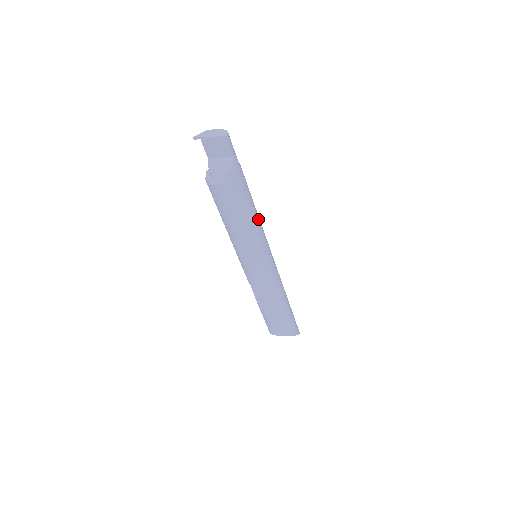
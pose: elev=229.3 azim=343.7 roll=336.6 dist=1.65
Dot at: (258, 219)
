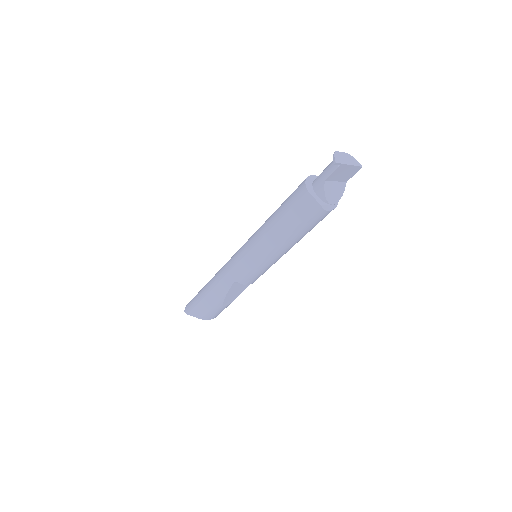
Dot at: occluded
